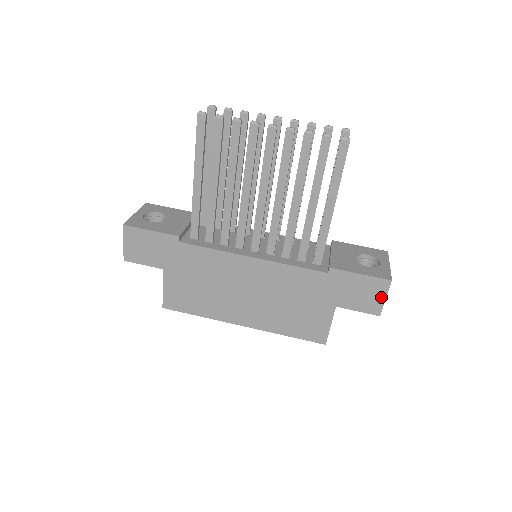
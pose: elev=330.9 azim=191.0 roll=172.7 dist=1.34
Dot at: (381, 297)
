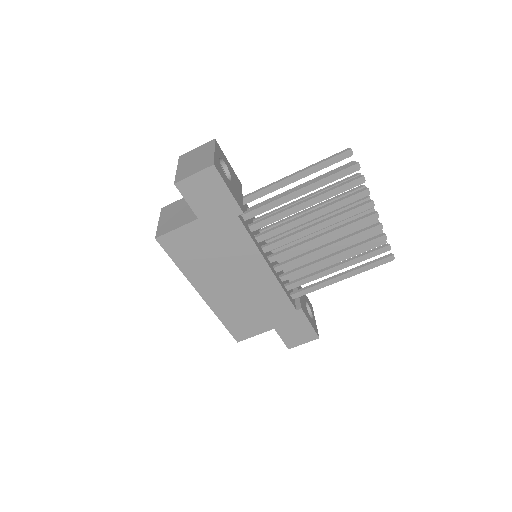
Dot at: (303, 341)
